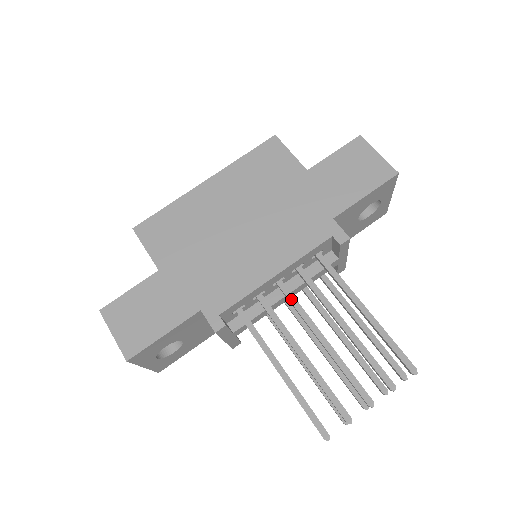
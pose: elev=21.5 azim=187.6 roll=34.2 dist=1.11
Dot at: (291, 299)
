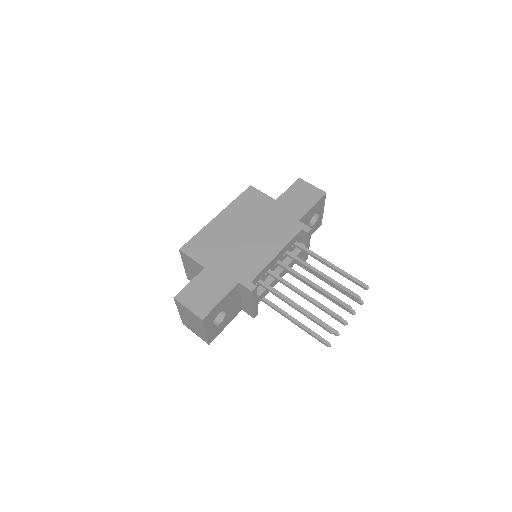
Dot at: (288, 268)
